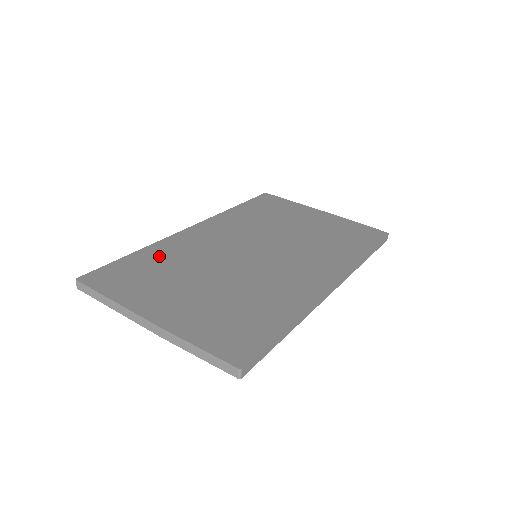
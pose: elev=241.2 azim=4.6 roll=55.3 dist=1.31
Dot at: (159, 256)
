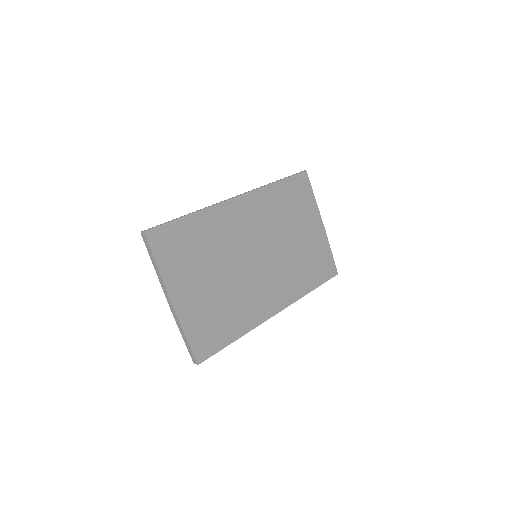
Dot at: (202, 229)
